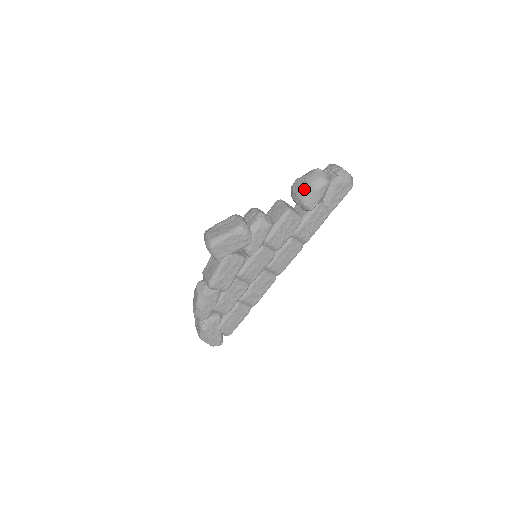
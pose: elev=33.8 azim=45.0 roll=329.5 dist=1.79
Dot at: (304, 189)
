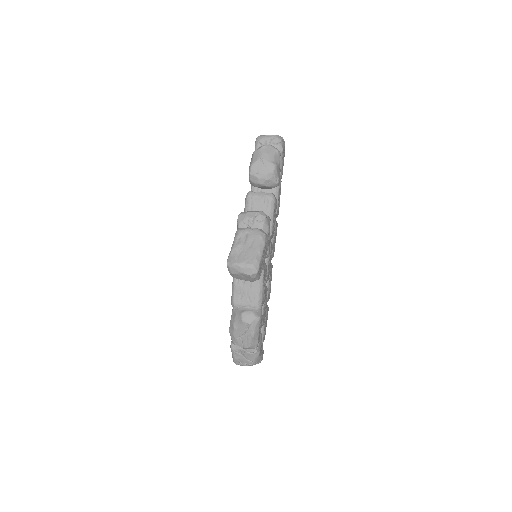
Dot at: (272, 169)
